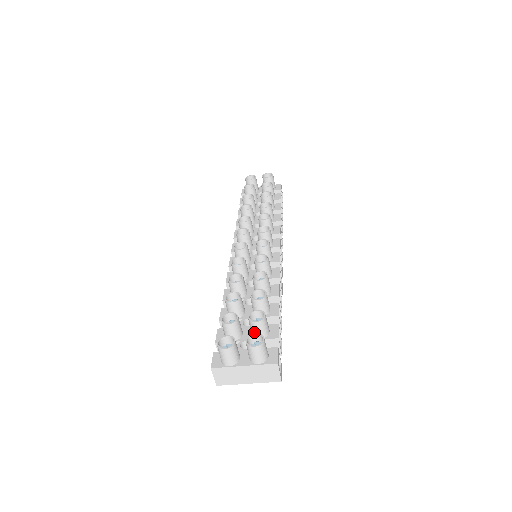
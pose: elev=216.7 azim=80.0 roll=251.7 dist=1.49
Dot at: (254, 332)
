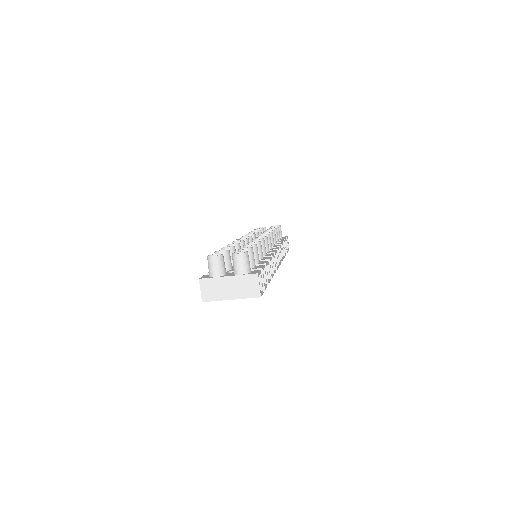
Dot at: occluded
